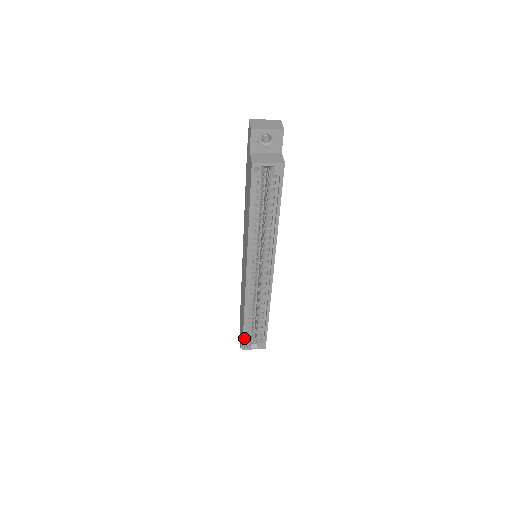
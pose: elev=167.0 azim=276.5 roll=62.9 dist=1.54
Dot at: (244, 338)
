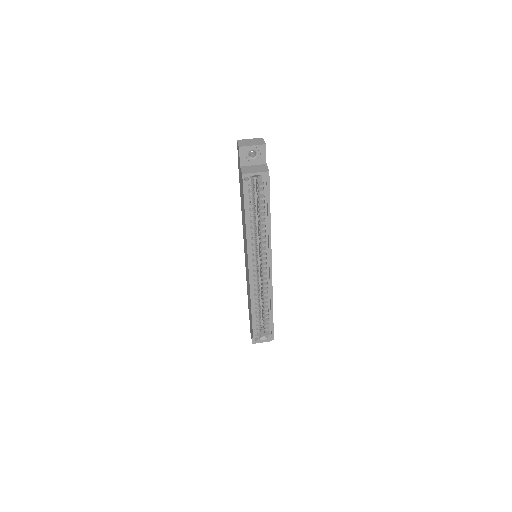
Dot at: (254, 331)
